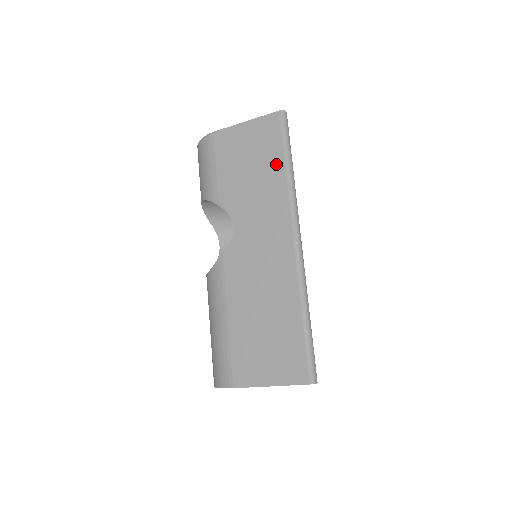
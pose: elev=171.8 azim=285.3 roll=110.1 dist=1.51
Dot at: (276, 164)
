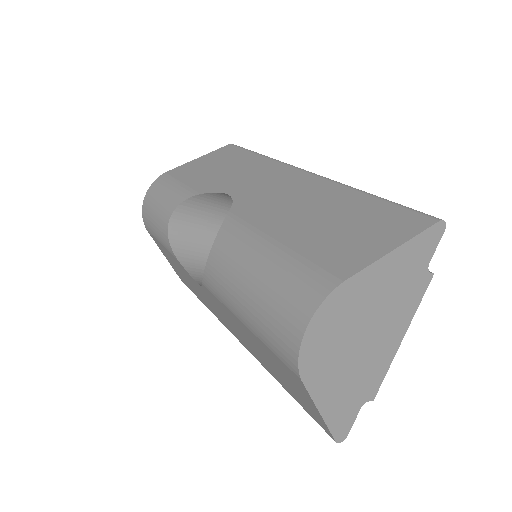
Dot at: (249, 157)
